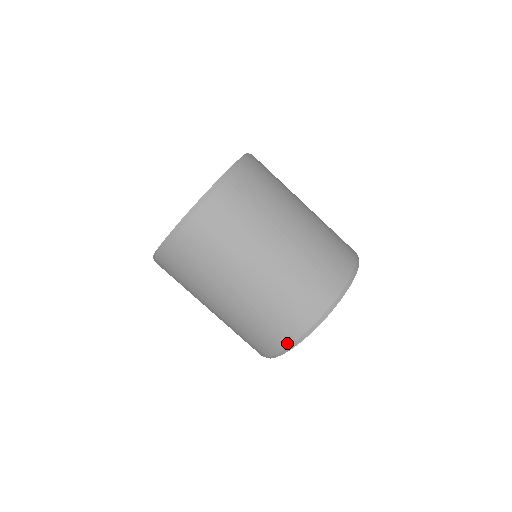
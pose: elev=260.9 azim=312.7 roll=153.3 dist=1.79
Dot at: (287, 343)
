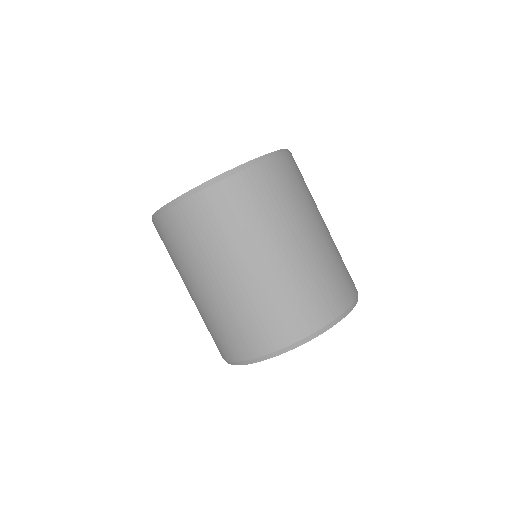
Dot at: occluded
